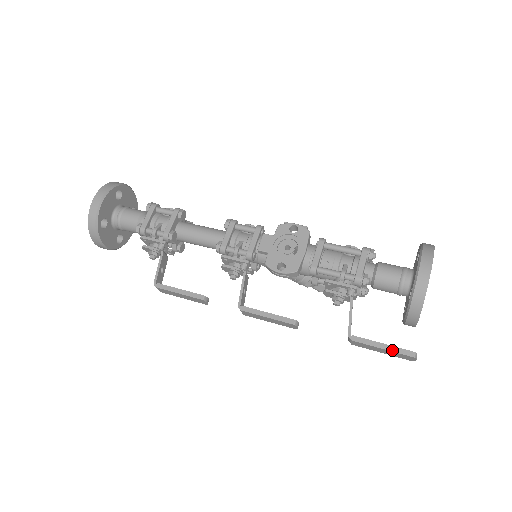
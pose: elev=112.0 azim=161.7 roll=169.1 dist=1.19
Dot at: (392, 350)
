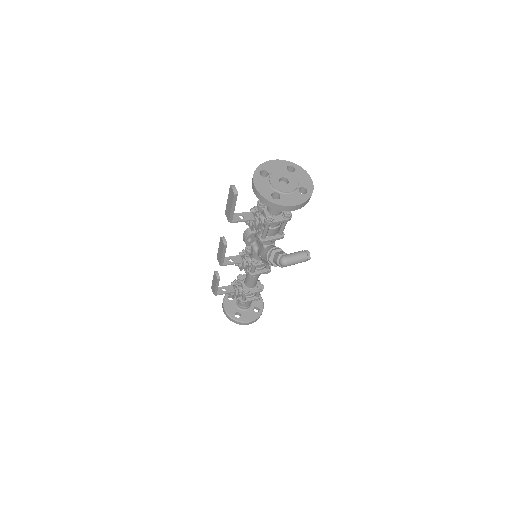
Dot at: (229, 195)
